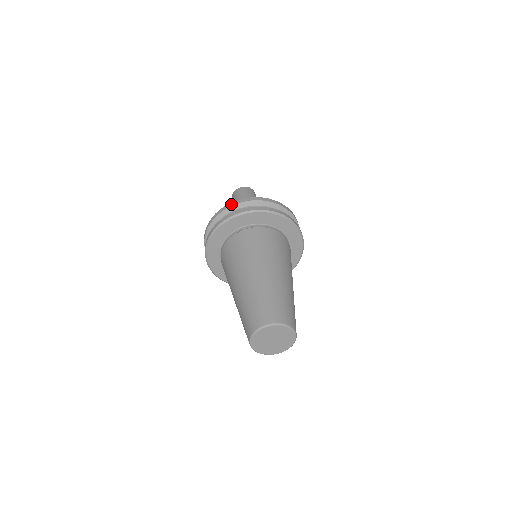
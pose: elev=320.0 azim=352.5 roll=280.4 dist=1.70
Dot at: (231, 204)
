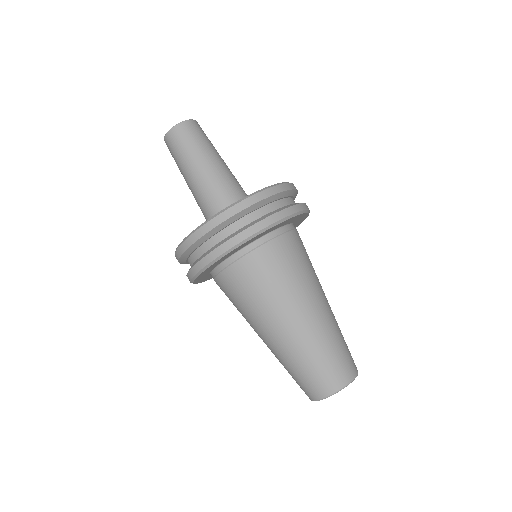
Dot at: (213, 224)
